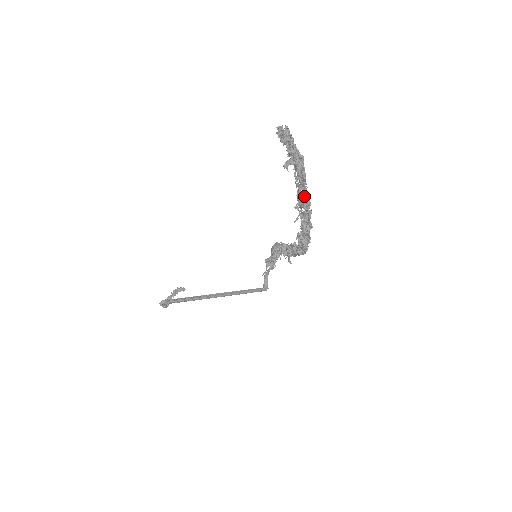
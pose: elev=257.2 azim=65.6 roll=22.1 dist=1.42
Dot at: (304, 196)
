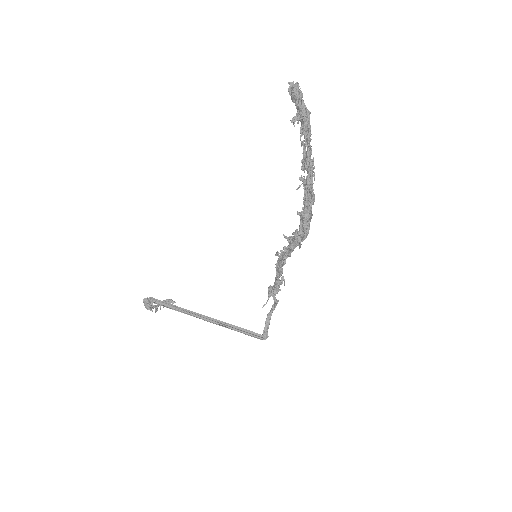
Dot at: (308, 153)
